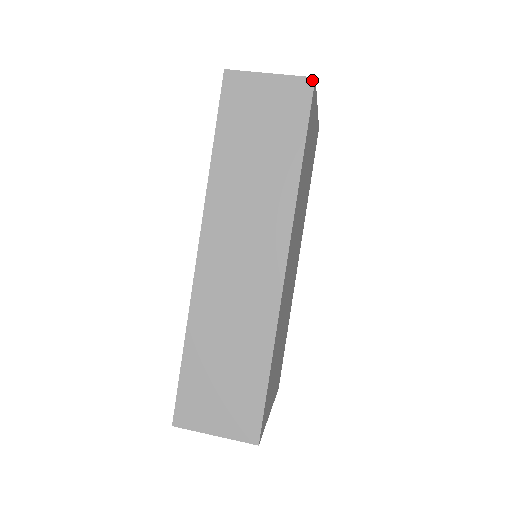
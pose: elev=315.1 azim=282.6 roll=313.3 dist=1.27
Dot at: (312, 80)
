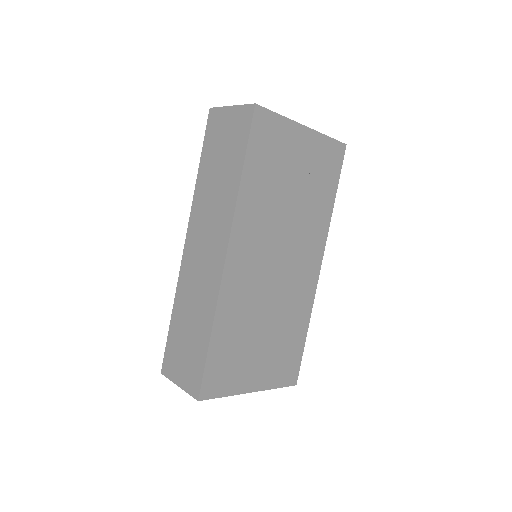
Dot at: (253, 106)
